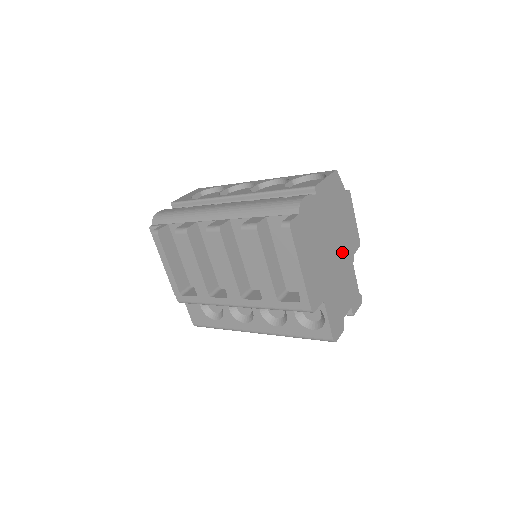
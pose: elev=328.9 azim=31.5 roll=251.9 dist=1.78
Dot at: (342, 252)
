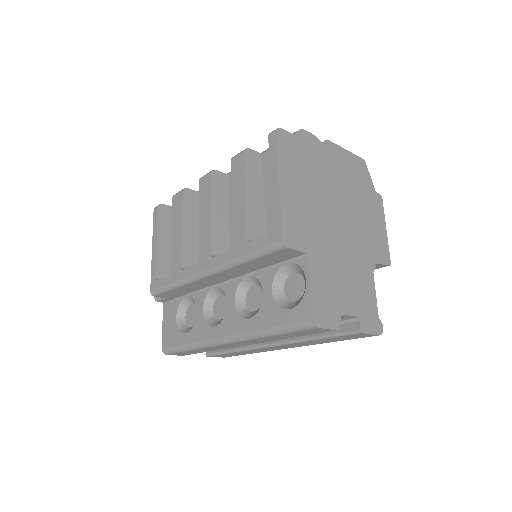
Dot at: (356, 239)
